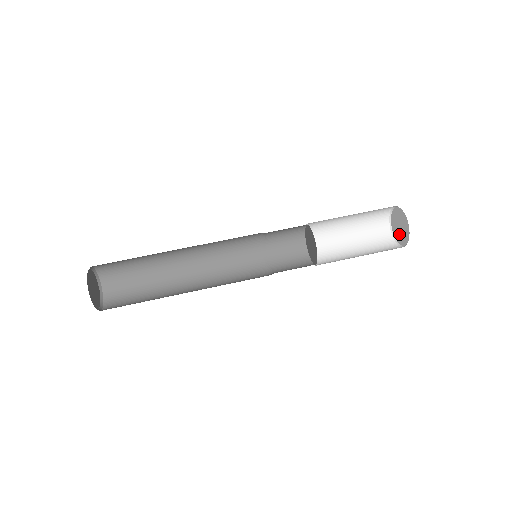
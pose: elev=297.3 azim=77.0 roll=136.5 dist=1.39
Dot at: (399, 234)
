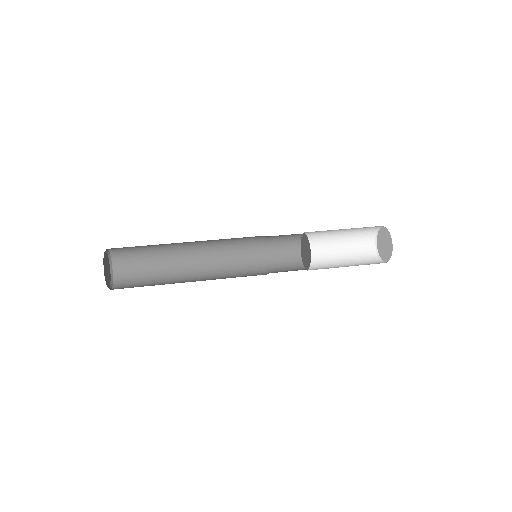
Dot at: (382, 250)
